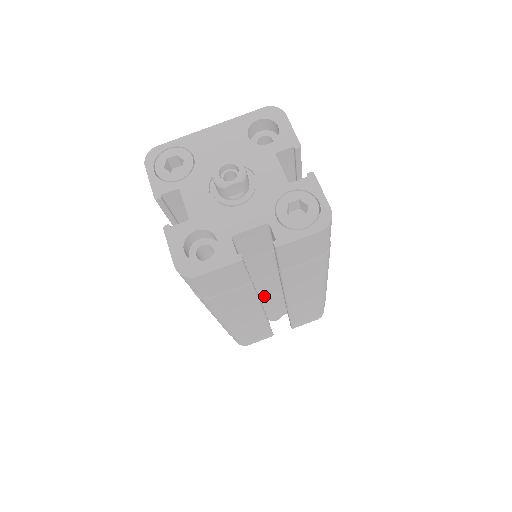
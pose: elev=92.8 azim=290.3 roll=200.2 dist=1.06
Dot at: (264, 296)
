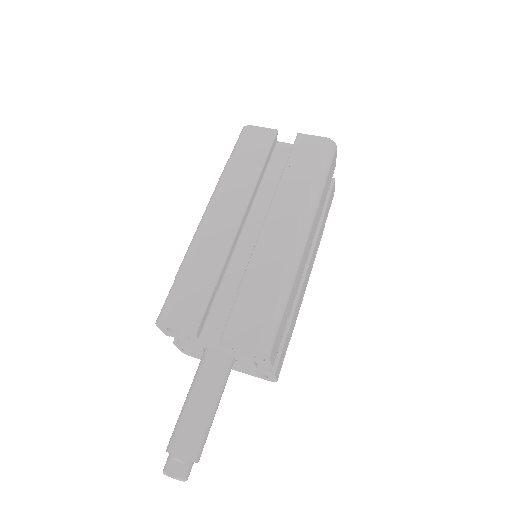
Dot at: (240, 253)
